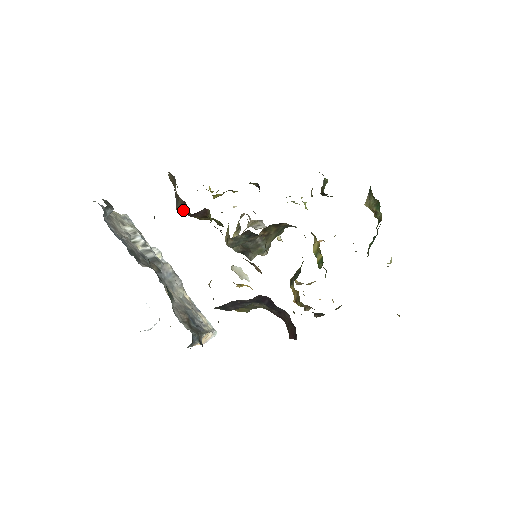
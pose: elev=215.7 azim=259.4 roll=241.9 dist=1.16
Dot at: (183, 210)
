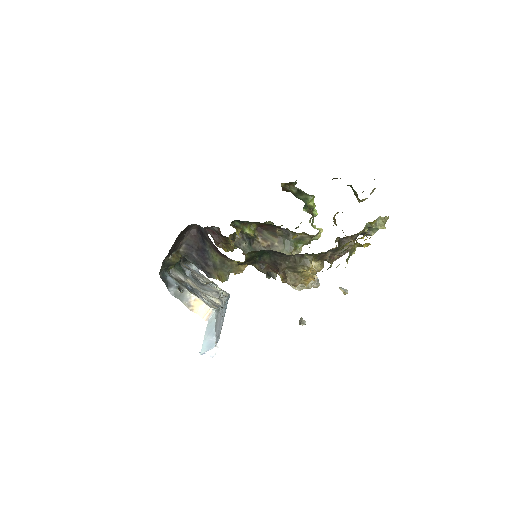
Dot at: (213, 239)
